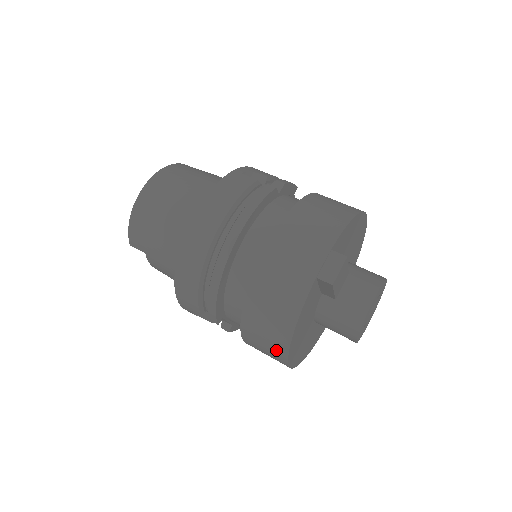
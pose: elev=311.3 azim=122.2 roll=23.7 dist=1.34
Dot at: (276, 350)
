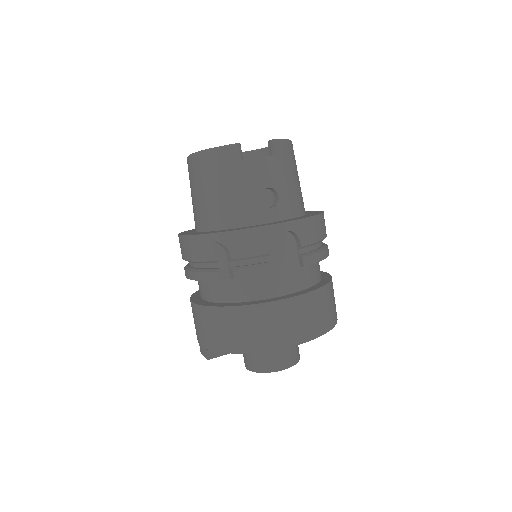
Dot at: occluded
